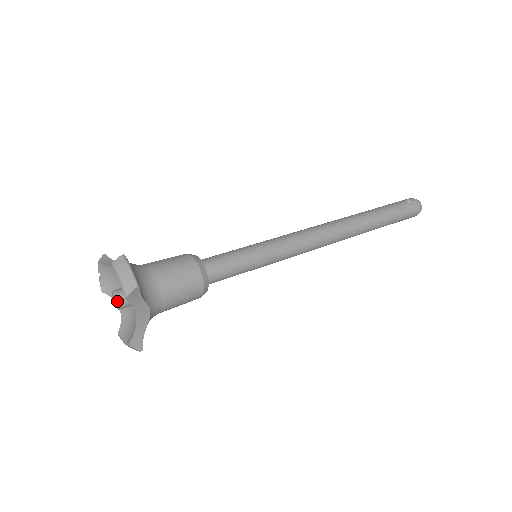
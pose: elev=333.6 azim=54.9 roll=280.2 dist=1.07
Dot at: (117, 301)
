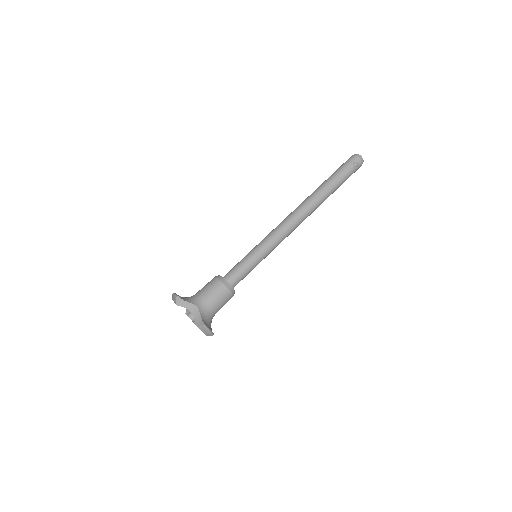
Dot at: occluded
